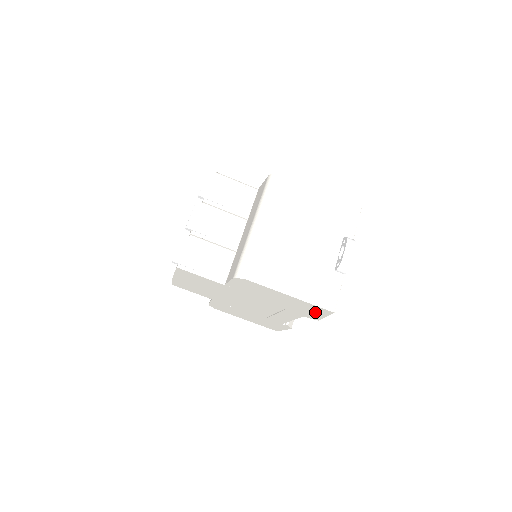
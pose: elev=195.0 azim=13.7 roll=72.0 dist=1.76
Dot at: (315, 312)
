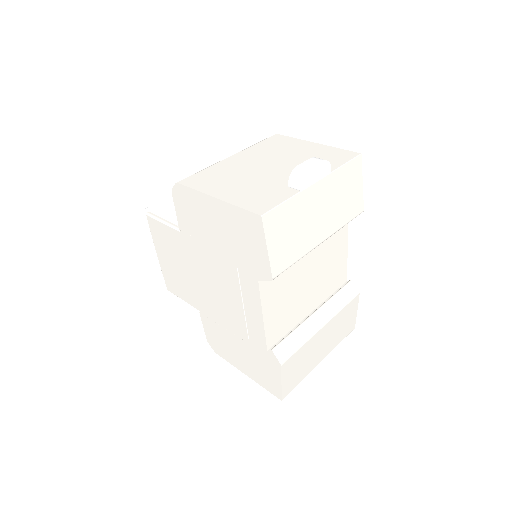
Dot at: (254, 241)
